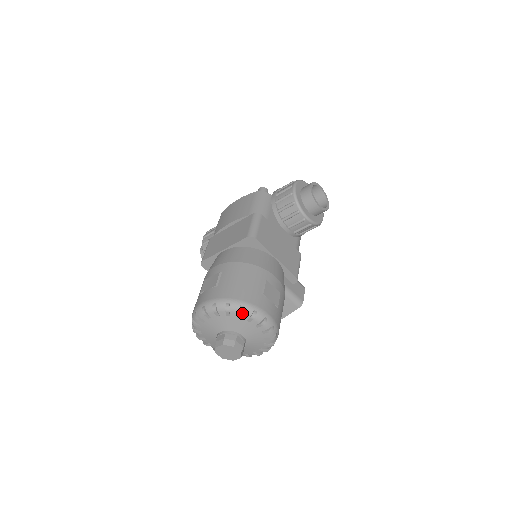
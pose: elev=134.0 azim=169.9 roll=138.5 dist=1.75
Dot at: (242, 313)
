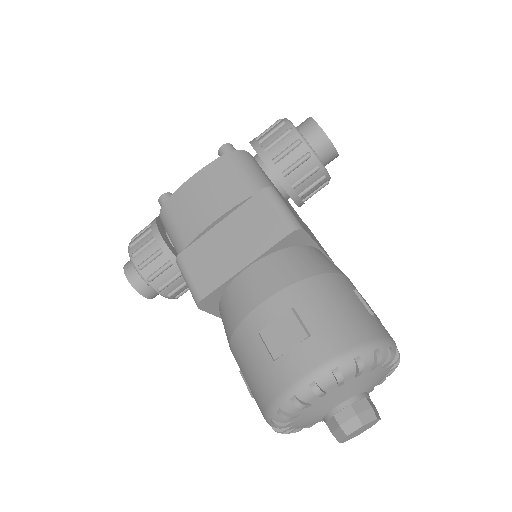
Dot at: (378, 361)
